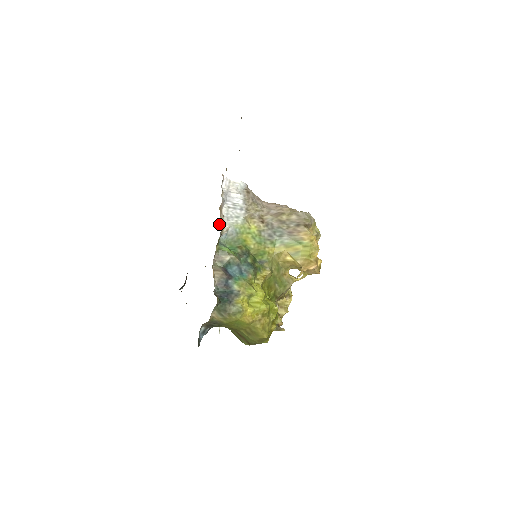
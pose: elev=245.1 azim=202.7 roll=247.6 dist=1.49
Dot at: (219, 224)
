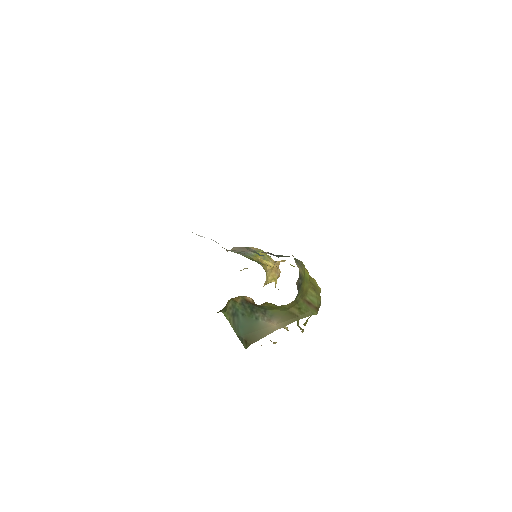
Dot at: occluded
